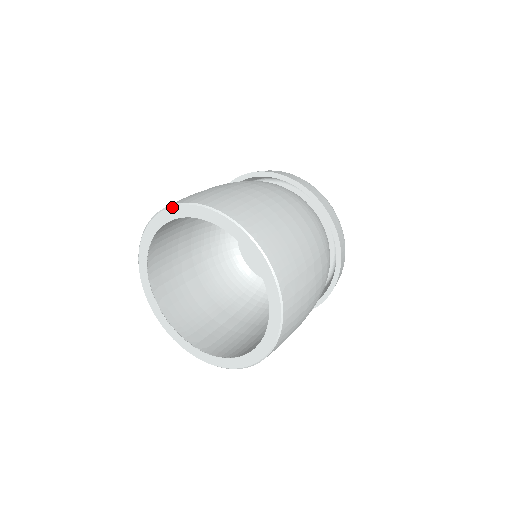
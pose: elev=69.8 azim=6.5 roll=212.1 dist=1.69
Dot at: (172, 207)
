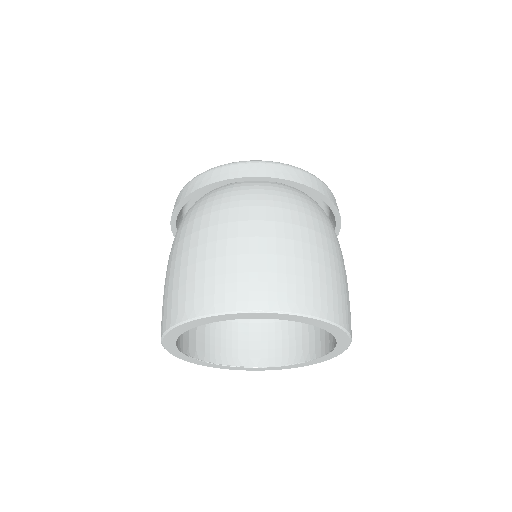
Dot at: (202, 319)
